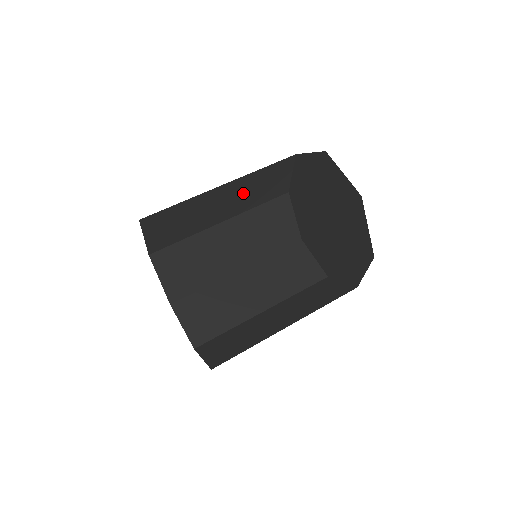
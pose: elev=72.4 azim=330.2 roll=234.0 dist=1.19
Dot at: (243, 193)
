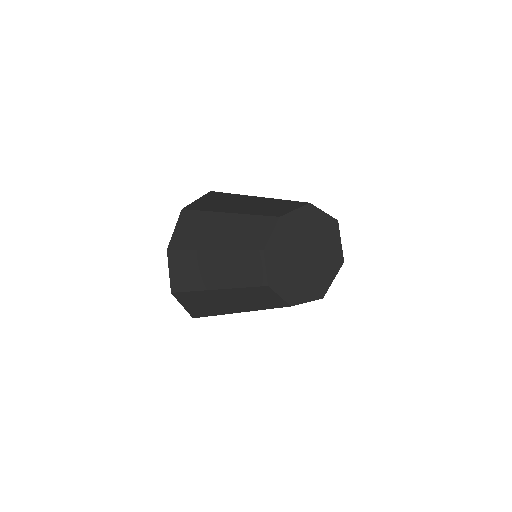
Dot at: (265, 206)
